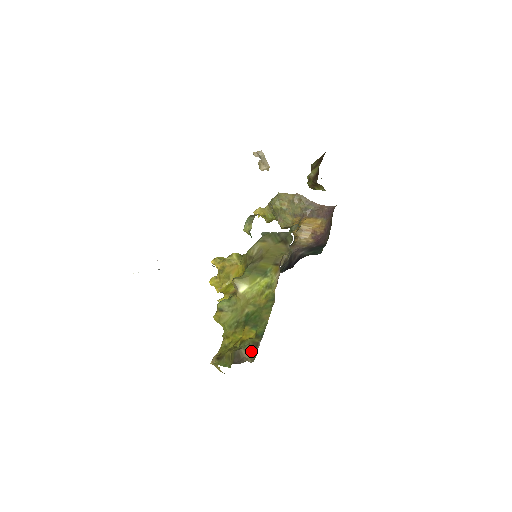
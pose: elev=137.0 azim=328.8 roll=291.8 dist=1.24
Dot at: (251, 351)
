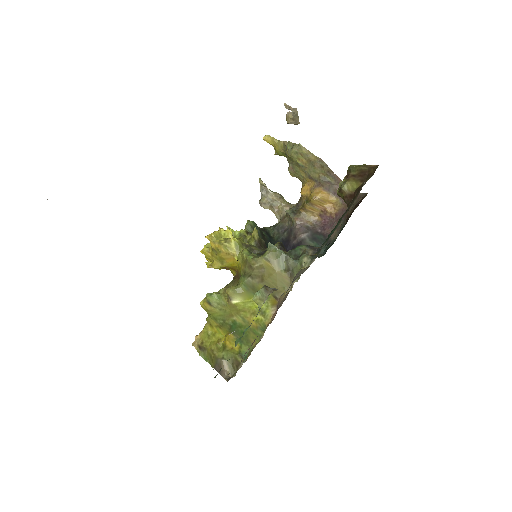
Dot at: (232, 366)
